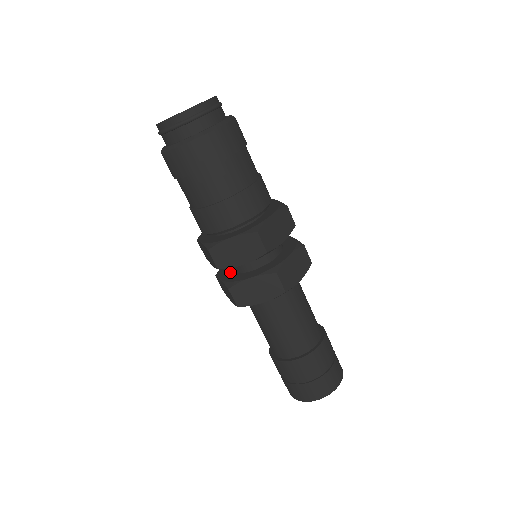
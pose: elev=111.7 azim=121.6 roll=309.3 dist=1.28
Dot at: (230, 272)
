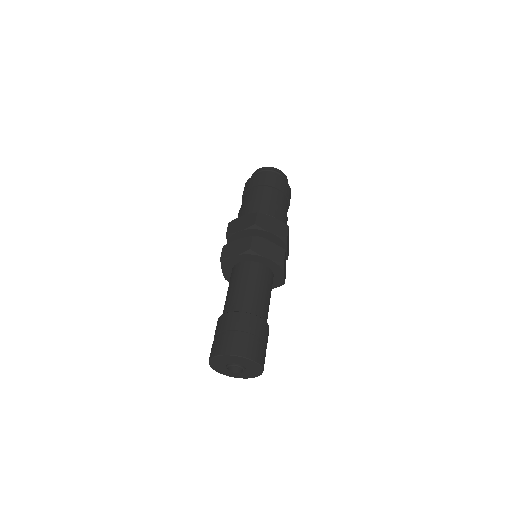
Dot at: occluded
